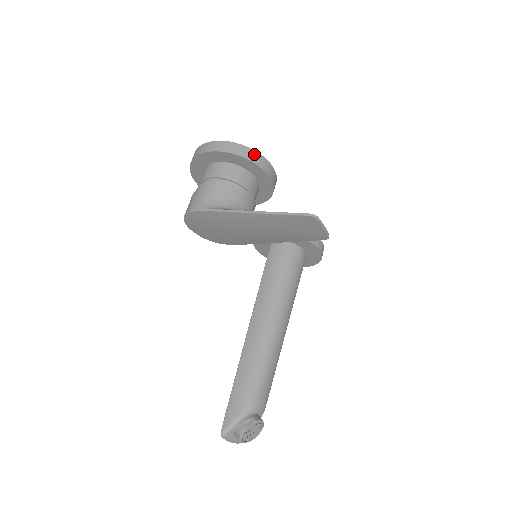
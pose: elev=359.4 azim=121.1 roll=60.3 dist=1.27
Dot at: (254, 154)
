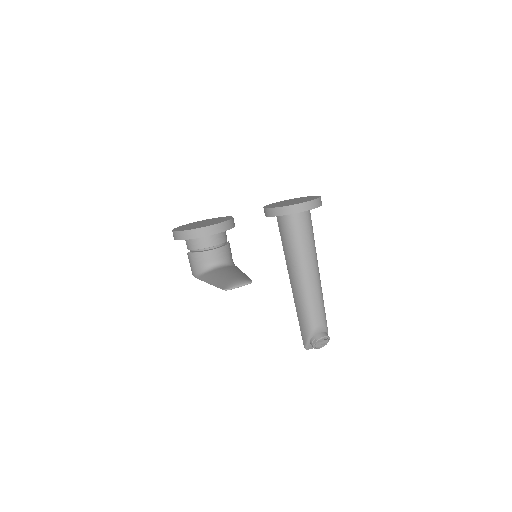
Dot at: (193, 232)
